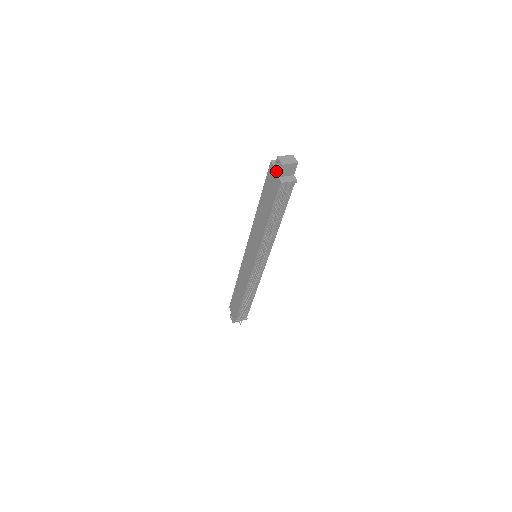
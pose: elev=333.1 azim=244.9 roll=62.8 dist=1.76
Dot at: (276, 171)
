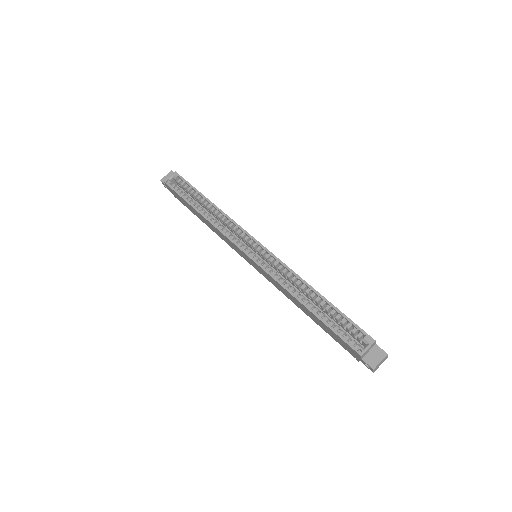
Dot at: (360, 360)
